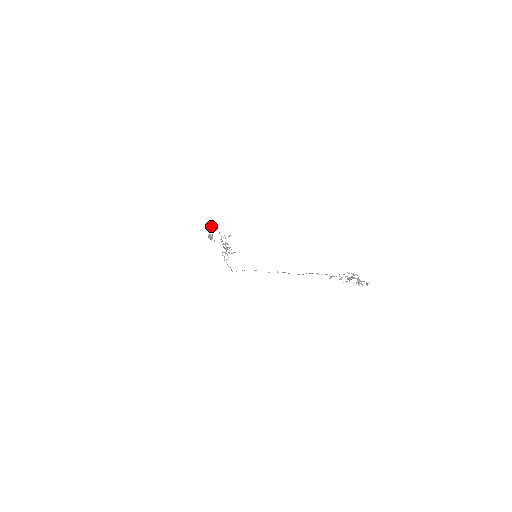
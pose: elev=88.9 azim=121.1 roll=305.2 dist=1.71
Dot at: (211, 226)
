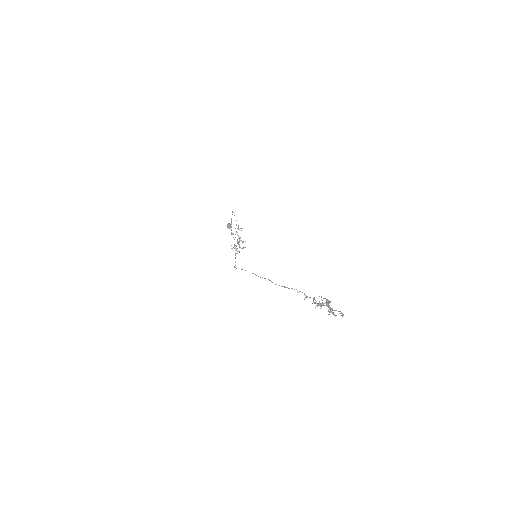
Dot at: occluded
